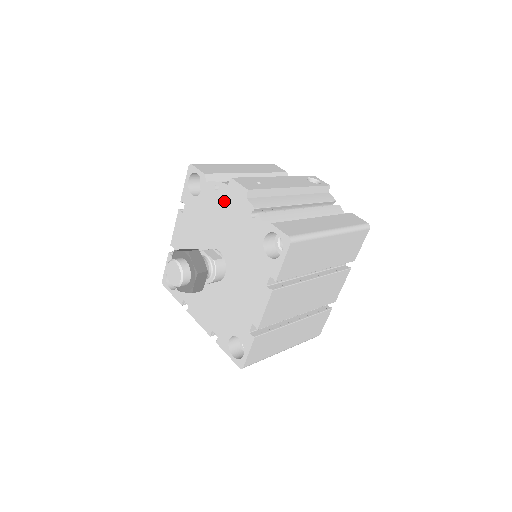
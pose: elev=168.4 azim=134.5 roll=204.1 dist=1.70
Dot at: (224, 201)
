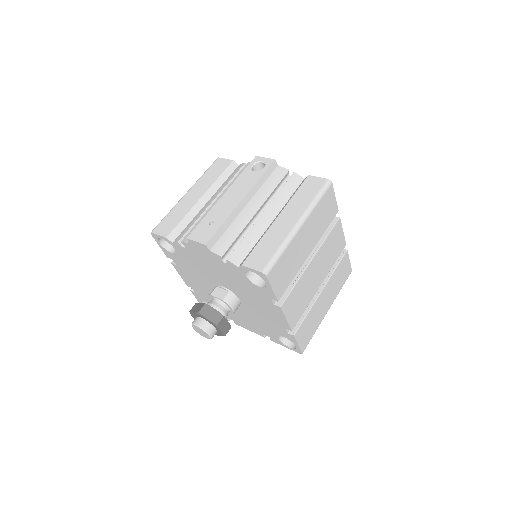
Dot at: (196, 254)
